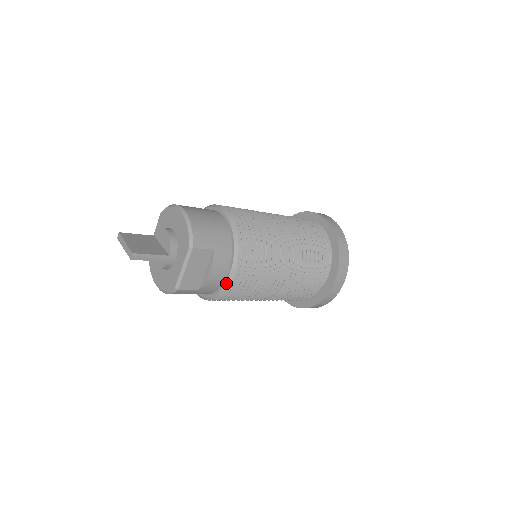
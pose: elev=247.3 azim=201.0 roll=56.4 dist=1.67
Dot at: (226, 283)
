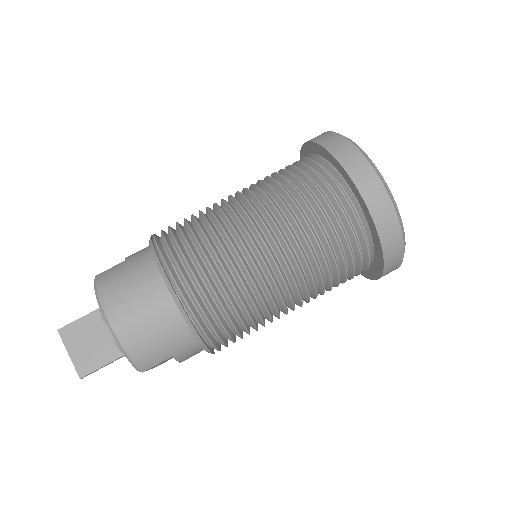
Dot at: occluded
